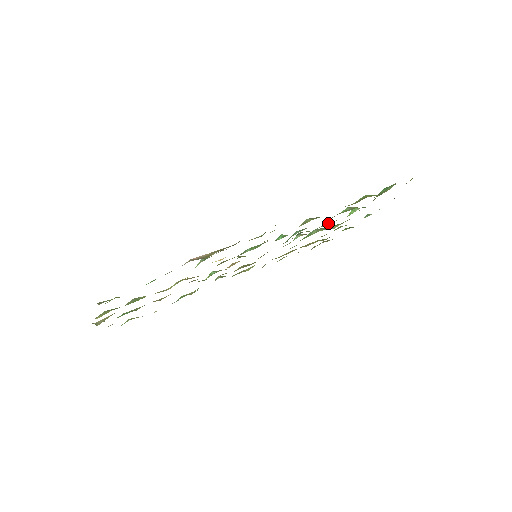
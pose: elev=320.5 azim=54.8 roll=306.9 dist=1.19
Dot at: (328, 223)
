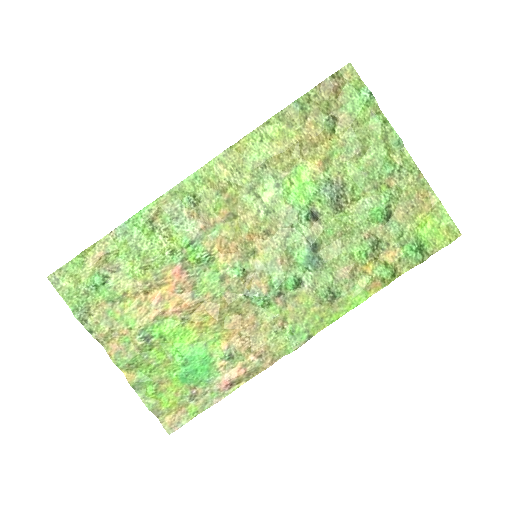
Dot at: (344, 234)
